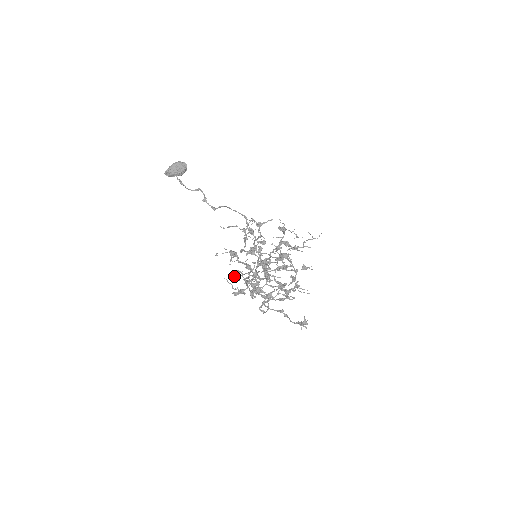
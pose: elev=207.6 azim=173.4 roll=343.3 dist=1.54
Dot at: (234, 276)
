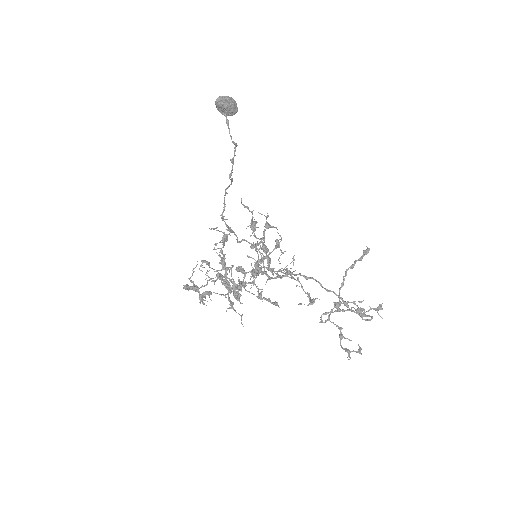
Dot at: (200, 265)
